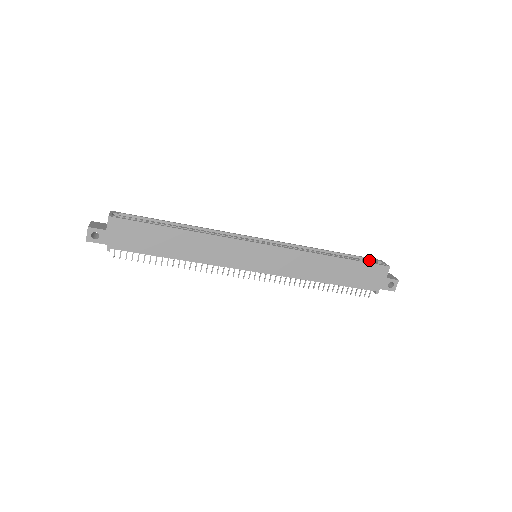
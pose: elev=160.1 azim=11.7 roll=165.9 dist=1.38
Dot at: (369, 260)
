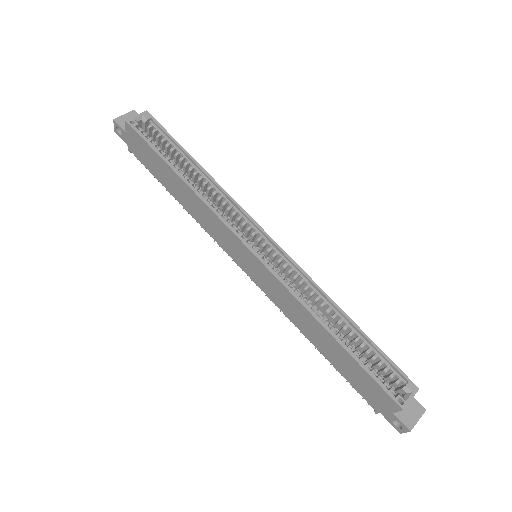
Dot at: (399, 373)
